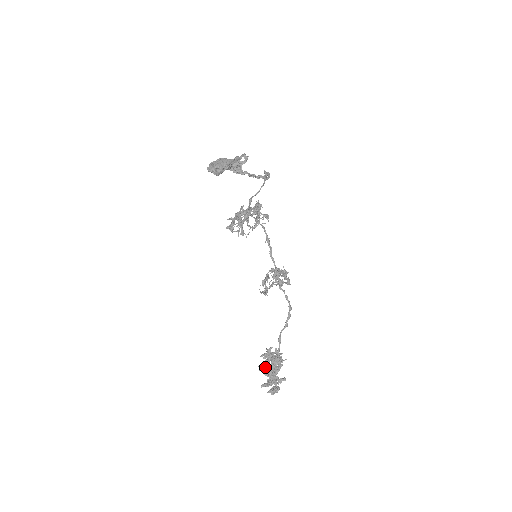
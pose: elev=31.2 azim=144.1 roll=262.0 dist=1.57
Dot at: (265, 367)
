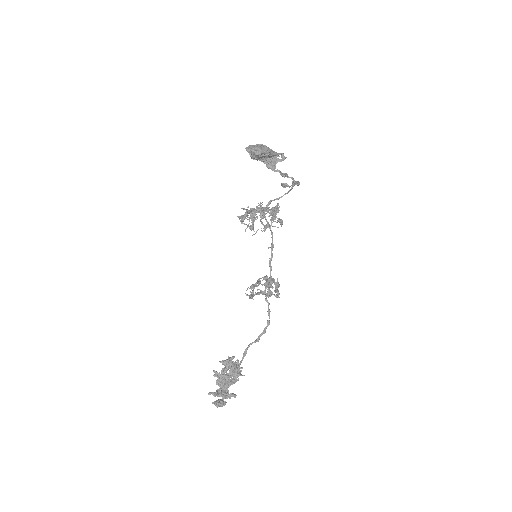
Dot at: (221, 374)
